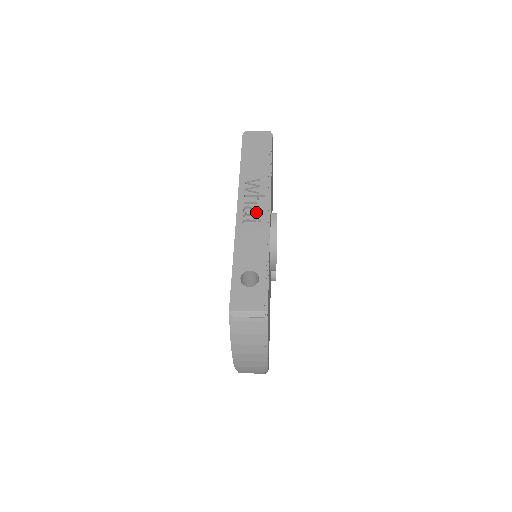
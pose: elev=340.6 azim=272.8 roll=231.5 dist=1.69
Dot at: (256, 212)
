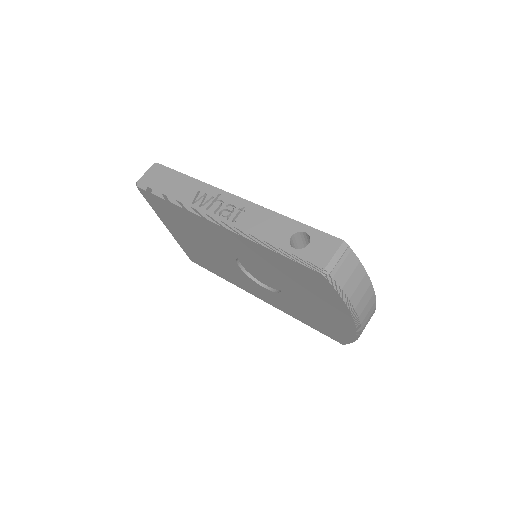
Dot at: (232, 207)
